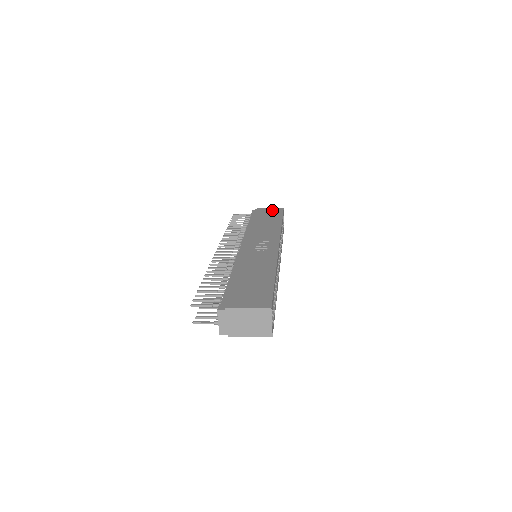
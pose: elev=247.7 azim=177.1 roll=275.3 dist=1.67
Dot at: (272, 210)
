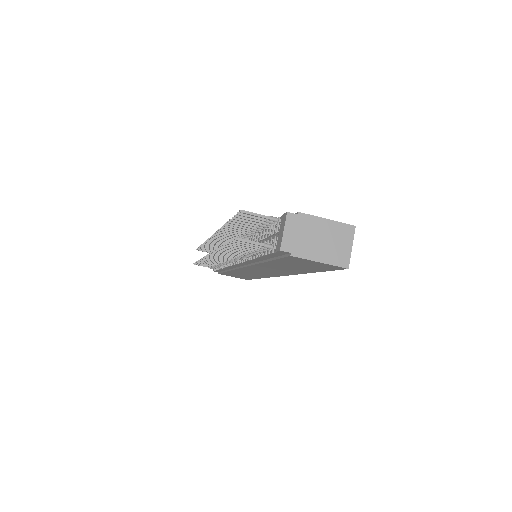
Dot at: occluded
